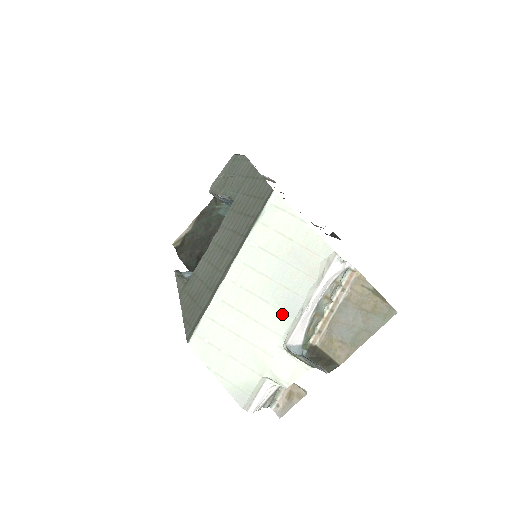
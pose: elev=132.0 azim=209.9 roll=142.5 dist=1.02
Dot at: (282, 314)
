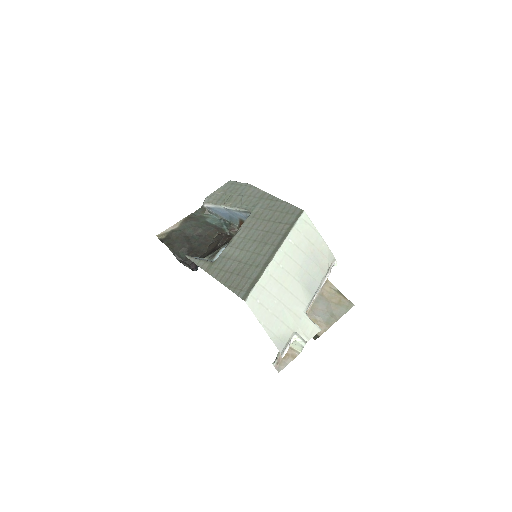
Dot at: (307, 291)
